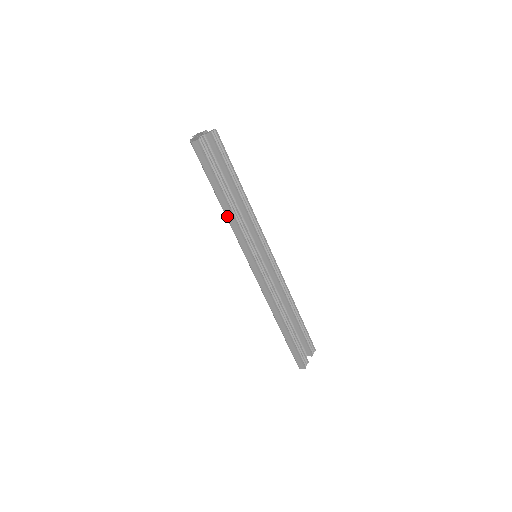
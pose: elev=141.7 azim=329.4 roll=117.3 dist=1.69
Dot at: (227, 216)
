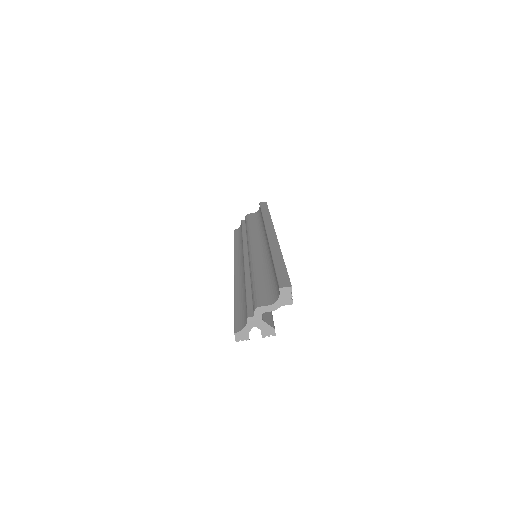
Dot at: (234, 293)
